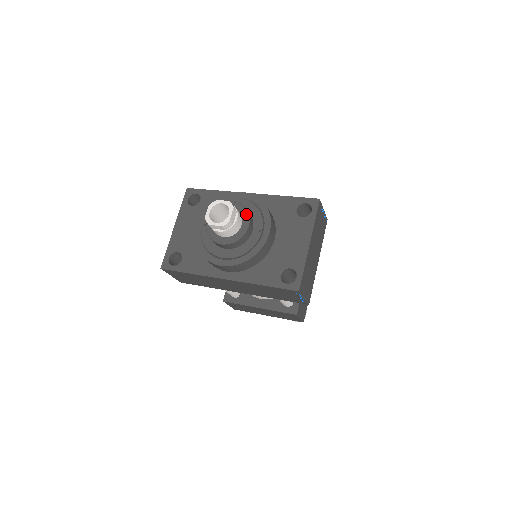
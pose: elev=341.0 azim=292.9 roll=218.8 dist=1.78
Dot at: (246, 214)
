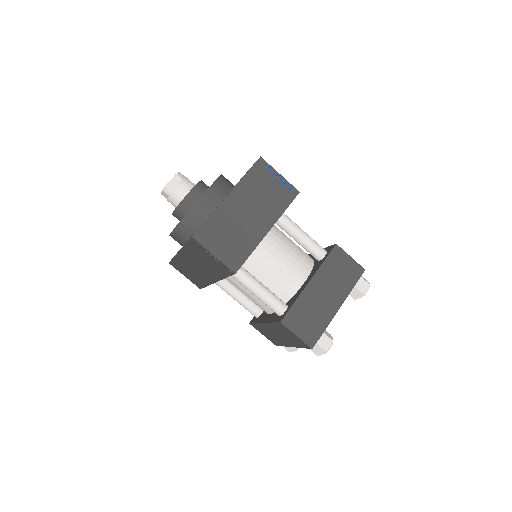
Dot at: (196, 184)
